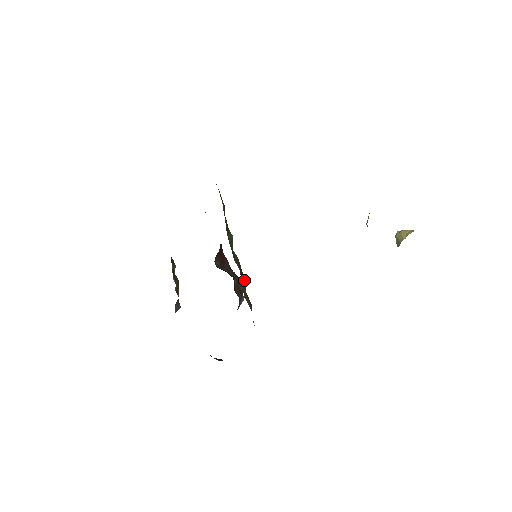
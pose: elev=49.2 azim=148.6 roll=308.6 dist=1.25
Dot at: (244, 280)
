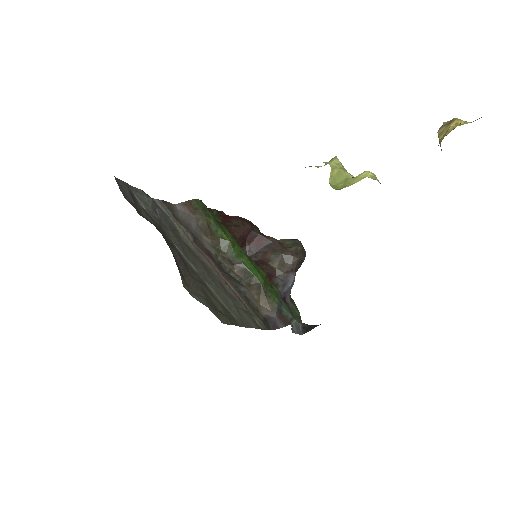
Dot at: (258, 284)
